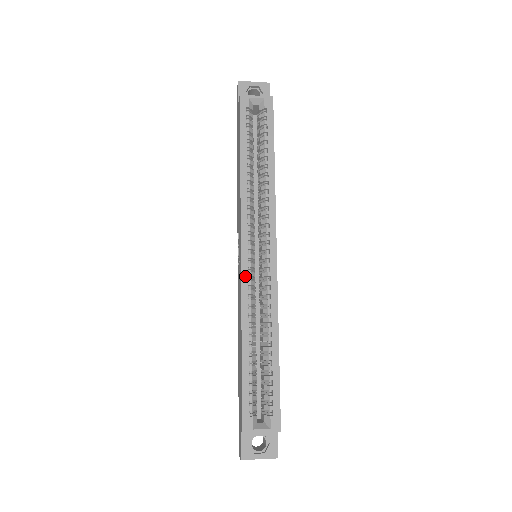
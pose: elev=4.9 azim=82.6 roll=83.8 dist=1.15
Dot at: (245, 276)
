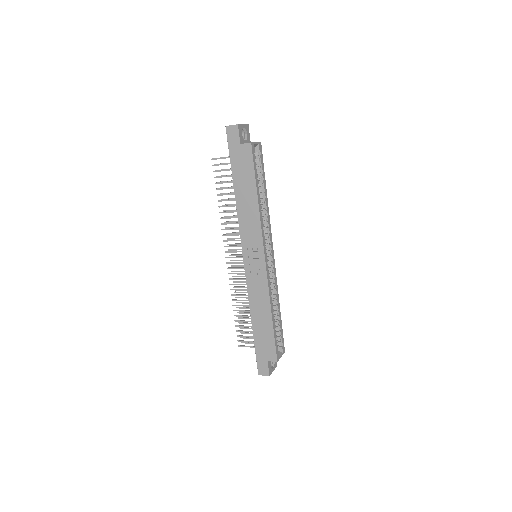
Dot at: (268, 274)
